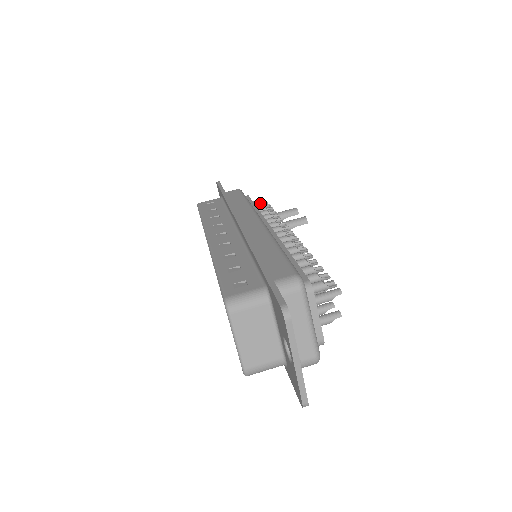
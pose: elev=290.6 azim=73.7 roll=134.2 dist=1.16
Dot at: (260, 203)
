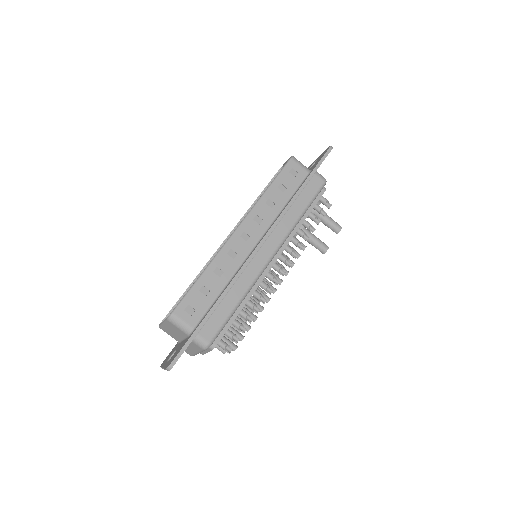
Dot at: (320, 209)
